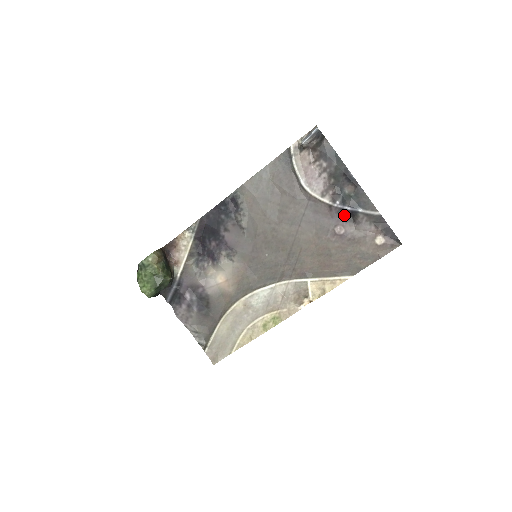
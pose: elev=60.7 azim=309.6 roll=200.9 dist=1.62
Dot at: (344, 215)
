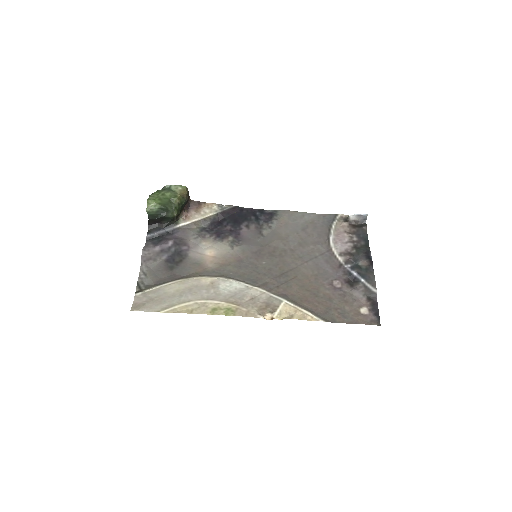
Dot at: (347, 277)
